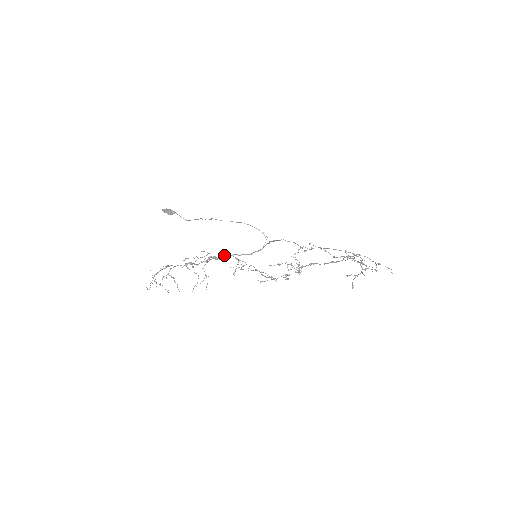
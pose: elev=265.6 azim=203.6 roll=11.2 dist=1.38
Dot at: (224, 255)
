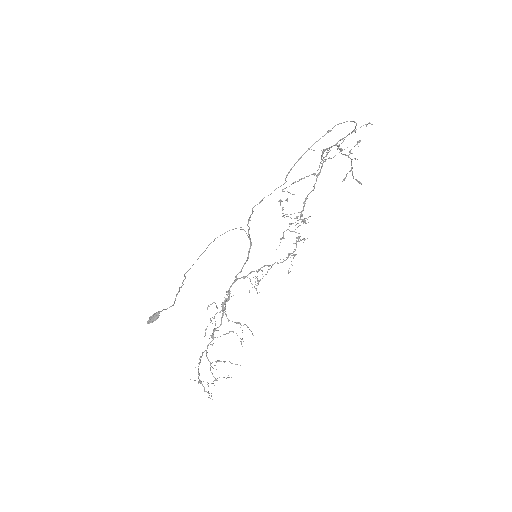
Dot at: occluded
